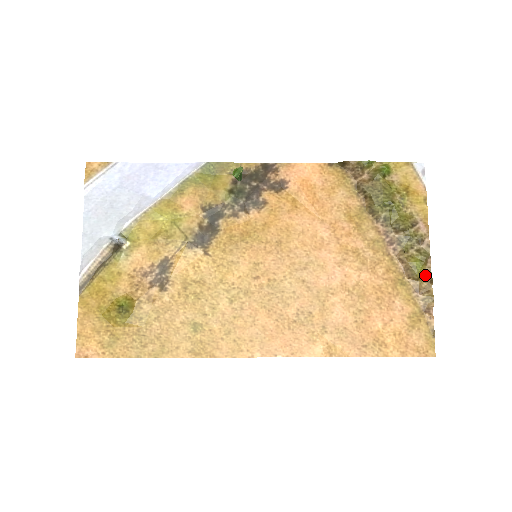
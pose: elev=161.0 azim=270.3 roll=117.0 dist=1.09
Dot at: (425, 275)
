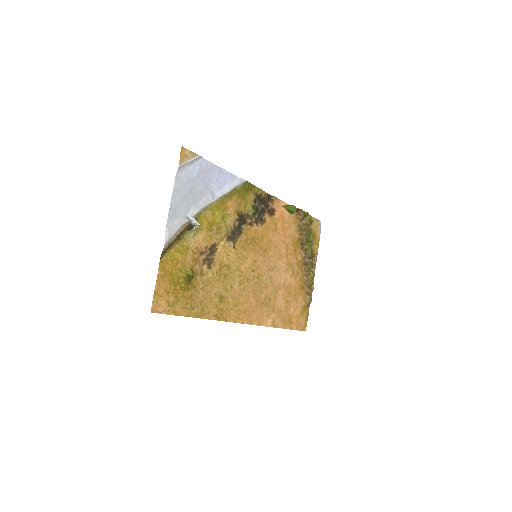
Dot at: (311, 286)
